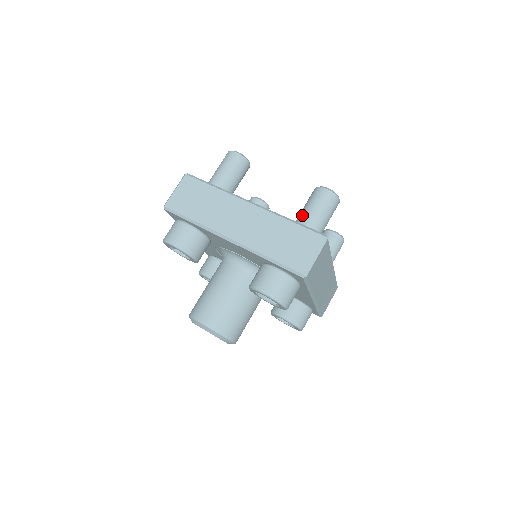
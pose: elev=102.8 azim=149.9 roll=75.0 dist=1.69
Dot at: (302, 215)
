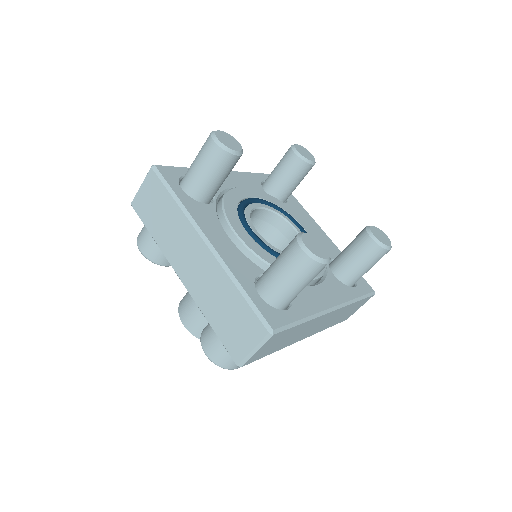
Dot at: (357, 275)
